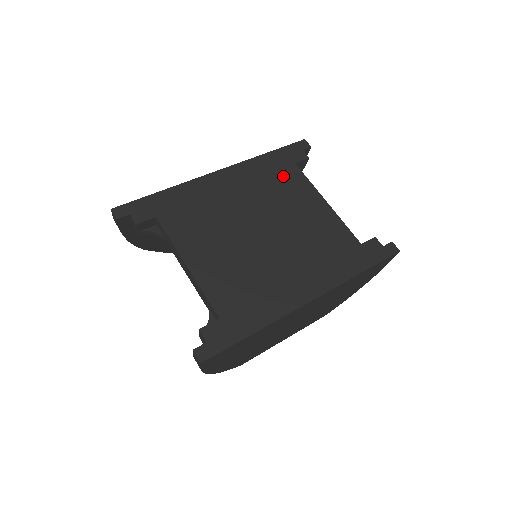
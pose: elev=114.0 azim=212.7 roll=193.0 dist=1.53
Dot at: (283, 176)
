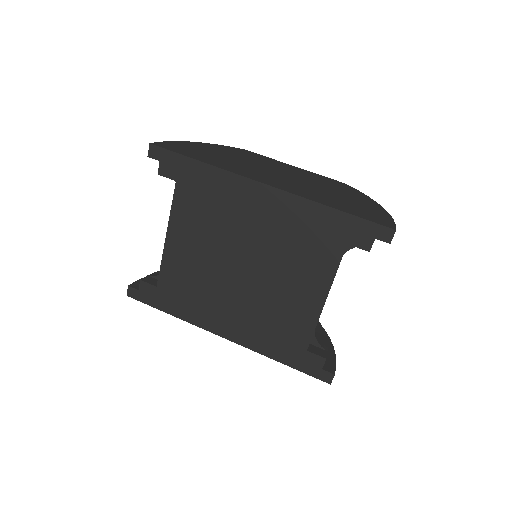
Dot at: (318, 244)
